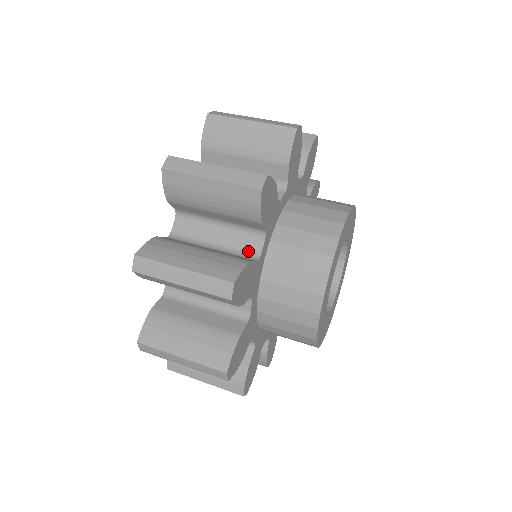
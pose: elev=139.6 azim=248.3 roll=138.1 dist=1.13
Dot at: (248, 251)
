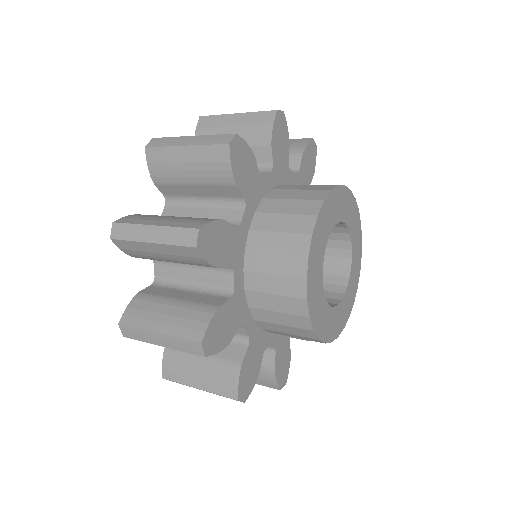
Dot at: occluded
